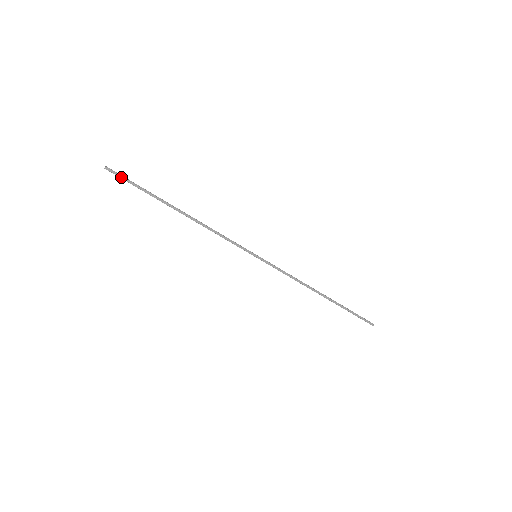
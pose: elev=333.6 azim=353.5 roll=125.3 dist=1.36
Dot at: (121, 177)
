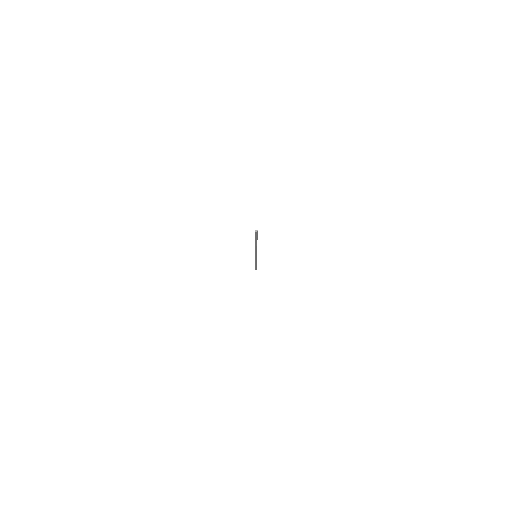
Dot at: (257, 235)
